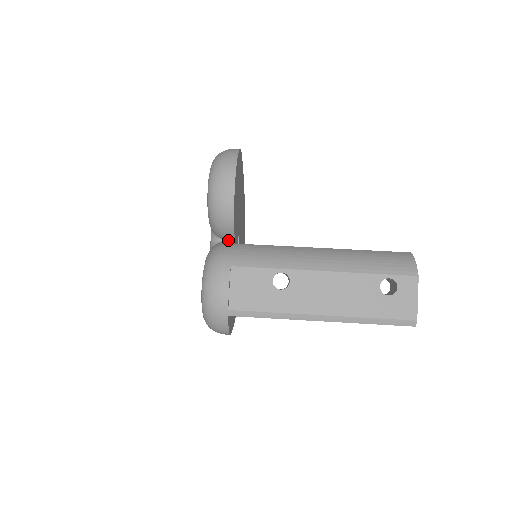
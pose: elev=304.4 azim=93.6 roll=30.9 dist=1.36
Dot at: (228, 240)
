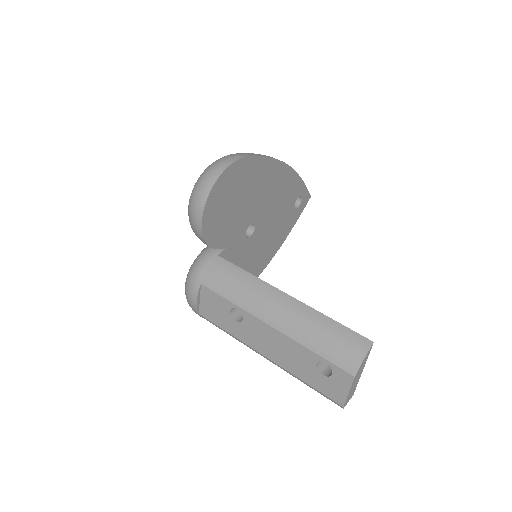
Dot at: occluded
